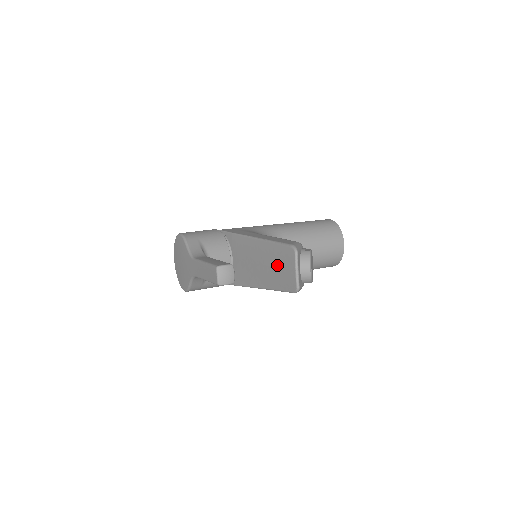
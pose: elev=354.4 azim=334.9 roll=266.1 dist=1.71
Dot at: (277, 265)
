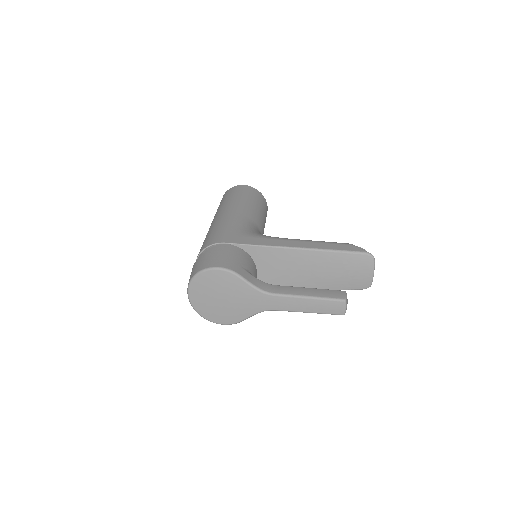
Dot at: (344, 271)
